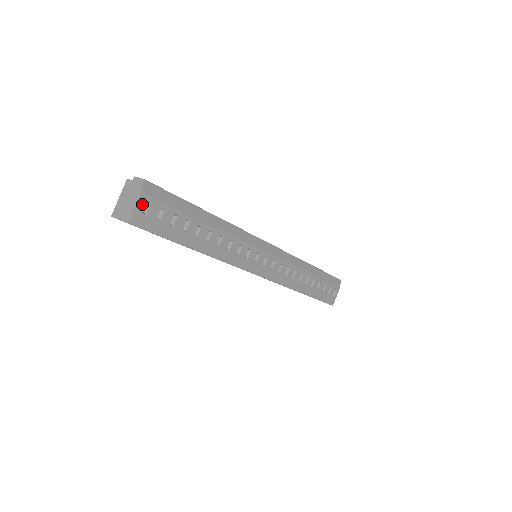
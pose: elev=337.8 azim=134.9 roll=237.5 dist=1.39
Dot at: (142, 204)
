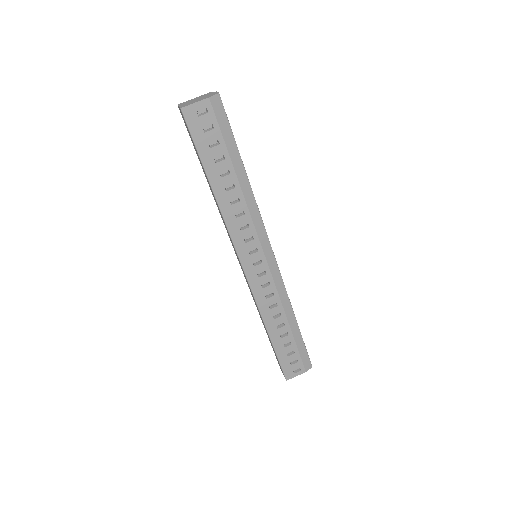
Dot at: (202, 106)
